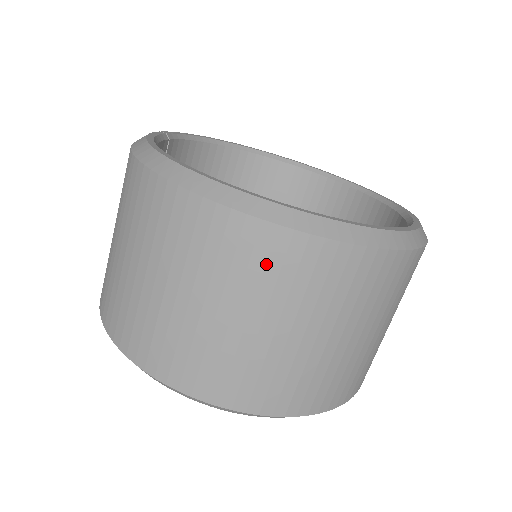
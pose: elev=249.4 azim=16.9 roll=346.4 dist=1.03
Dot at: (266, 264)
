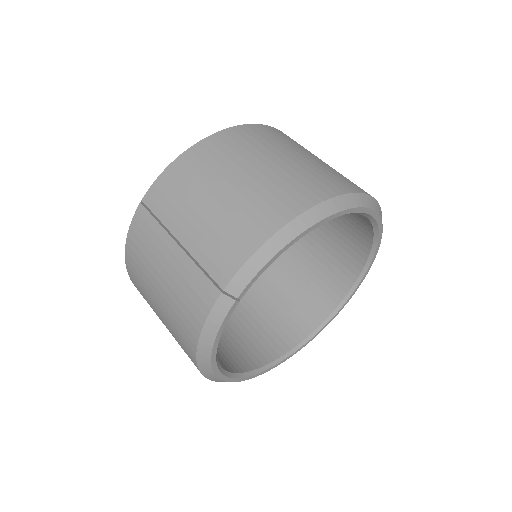
Dot at: occluded
